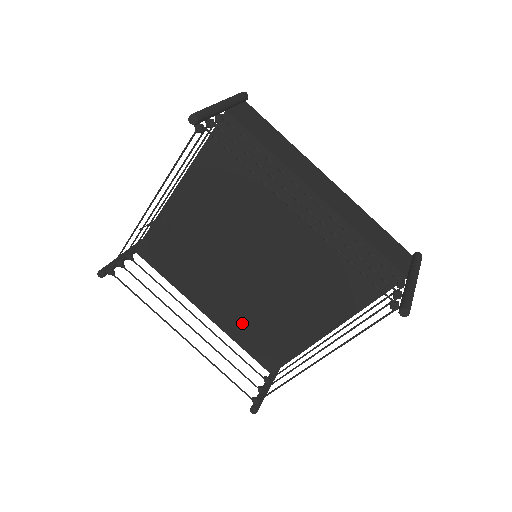
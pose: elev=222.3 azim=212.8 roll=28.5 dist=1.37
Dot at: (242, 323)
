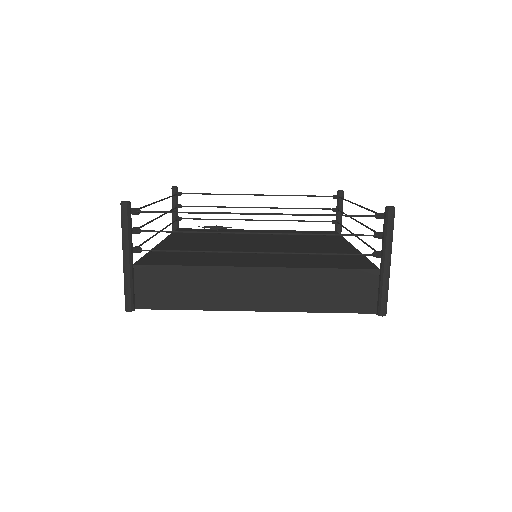
Dot at: occluded
